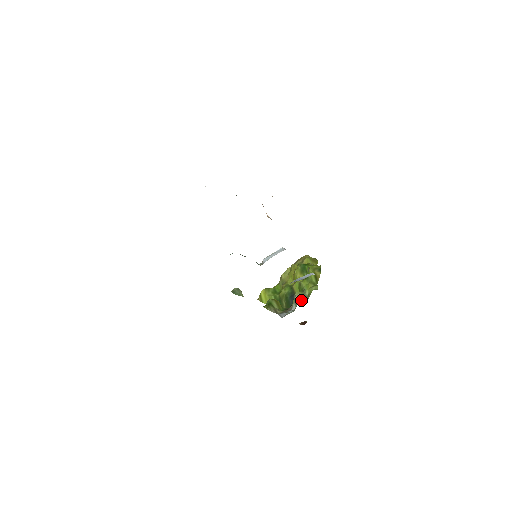
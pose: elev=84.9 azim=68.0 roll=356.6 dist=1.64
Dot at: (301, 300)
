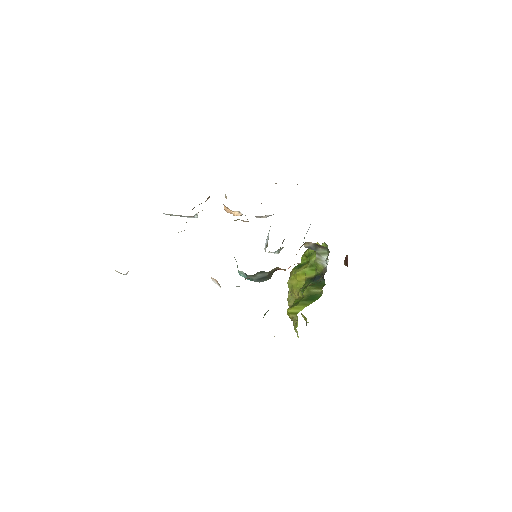
Dot at: occluded
